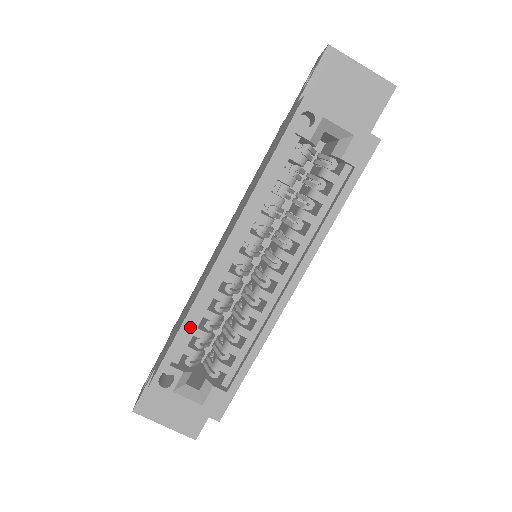
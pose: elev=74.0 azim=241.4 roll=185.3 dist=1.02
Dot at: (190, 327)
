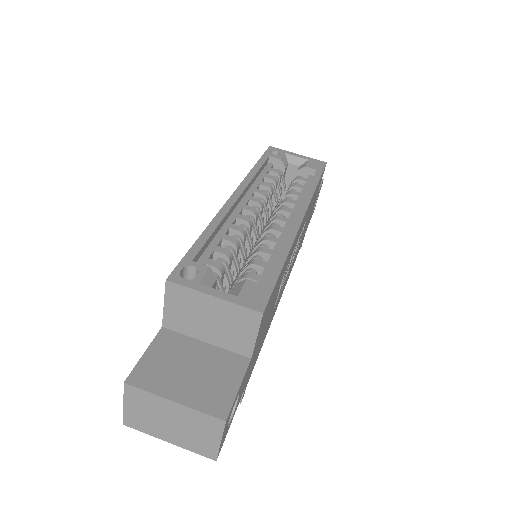
Dot at: (209, 245)
